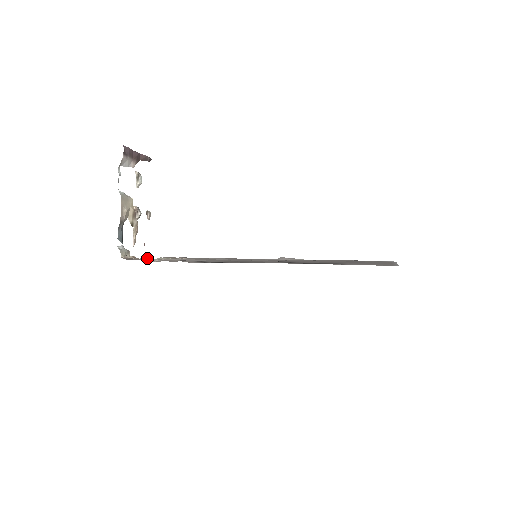
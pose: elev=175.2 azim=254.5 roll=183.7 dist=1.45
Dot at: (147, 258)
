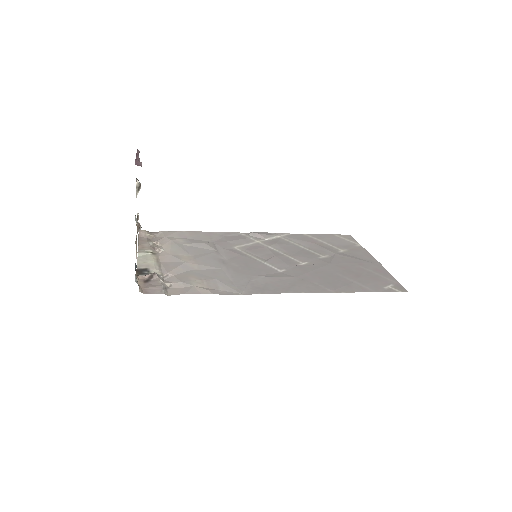
Dot at: (154, 277)
